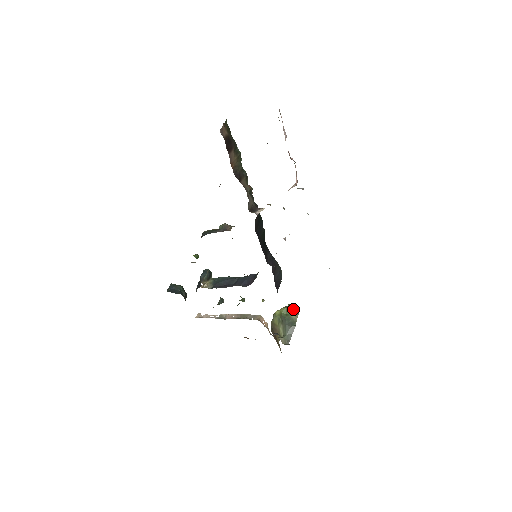
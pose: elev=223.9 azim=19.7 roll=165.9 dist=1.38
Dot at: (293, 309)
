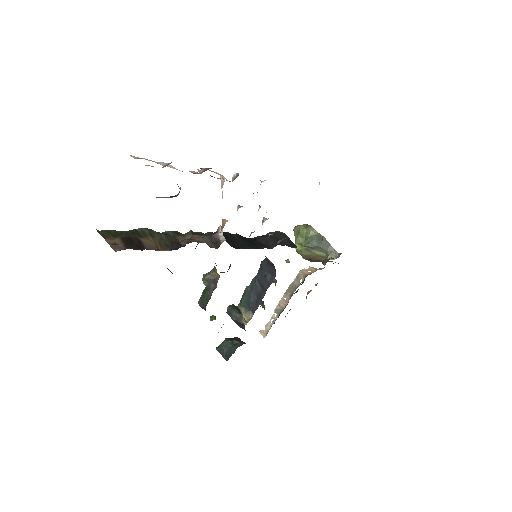
Dot at: (302, 229)
